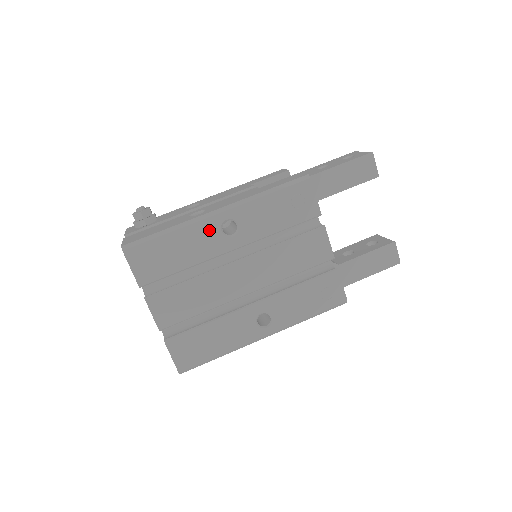
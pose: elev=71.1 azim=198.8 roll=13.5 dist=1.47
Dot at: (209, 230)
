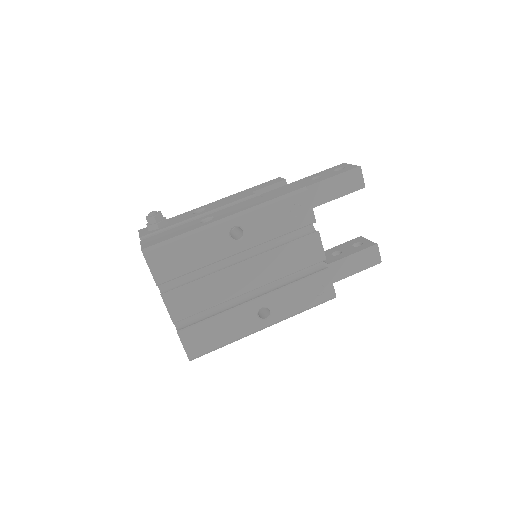
Dot at: (219, 235)
